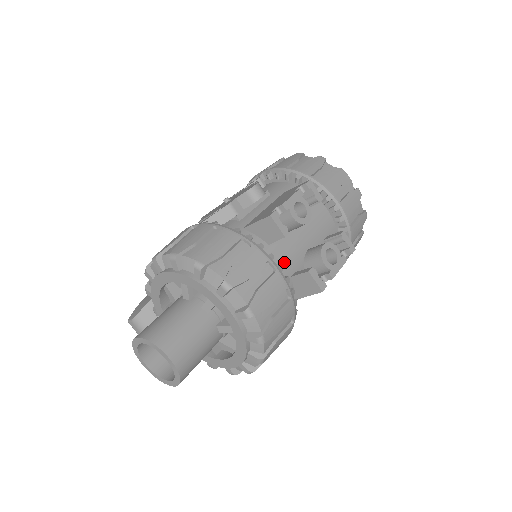
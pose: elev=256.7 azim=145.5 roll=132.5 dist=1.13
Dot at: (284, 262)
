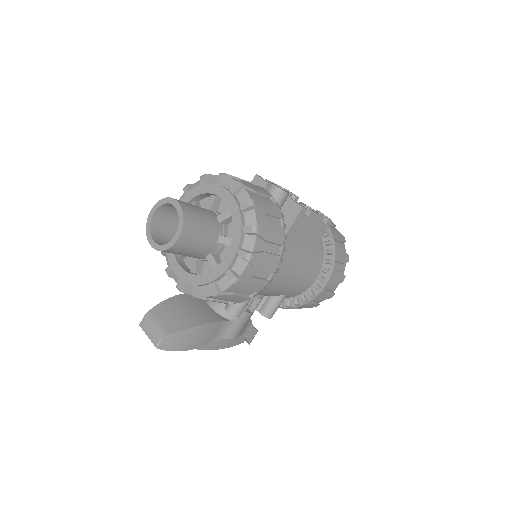
Dot at: occluded
